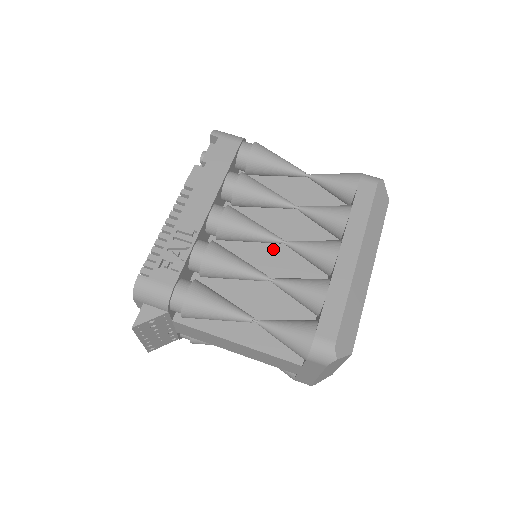
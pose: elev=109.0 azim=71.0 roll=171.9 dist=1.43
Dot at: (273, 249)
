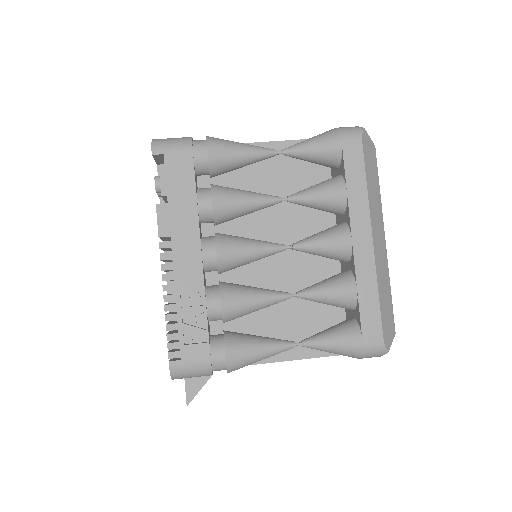
Dot at: occluded
